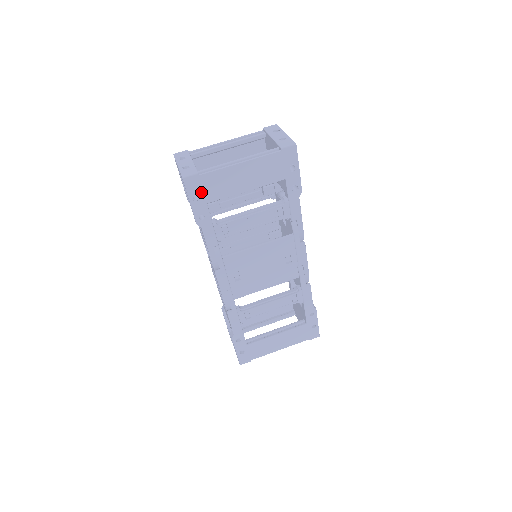
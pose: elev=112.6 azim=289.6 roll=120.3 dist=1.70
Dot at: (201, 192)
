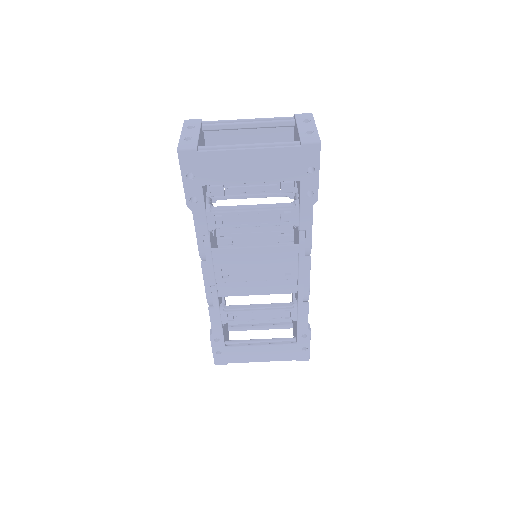
Dot at: (197, 171)
